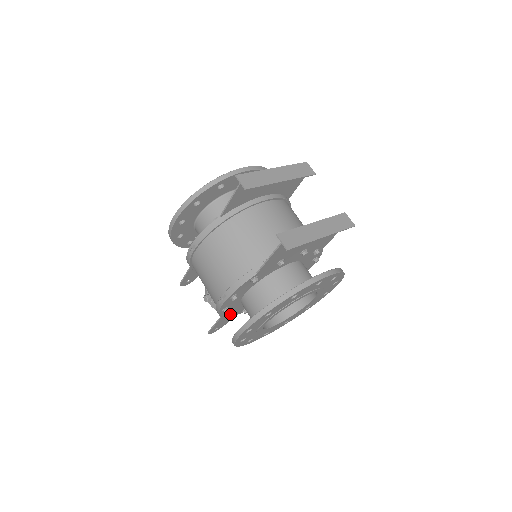
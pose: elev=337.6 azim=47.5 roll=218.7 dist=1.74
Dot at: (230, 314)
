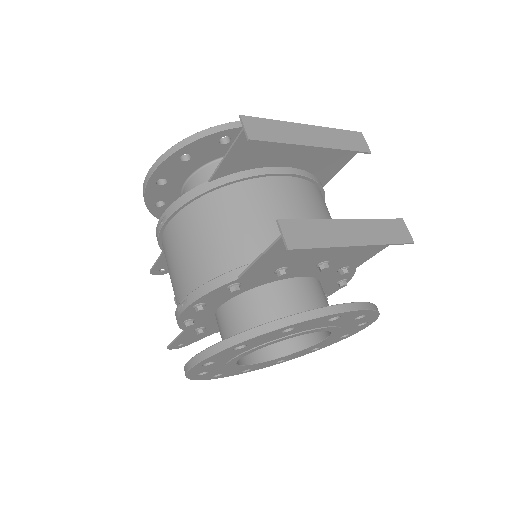
Dot at: (199, 330)
